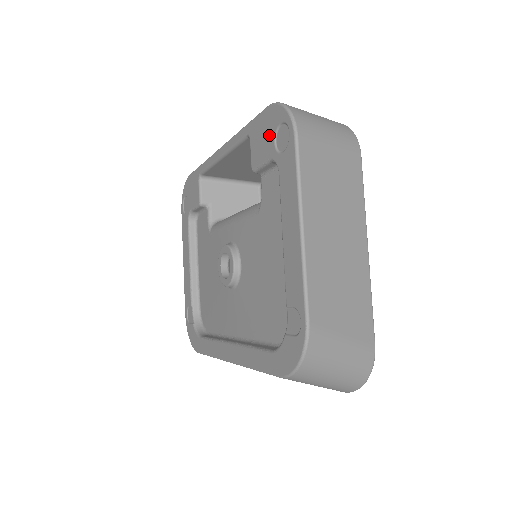
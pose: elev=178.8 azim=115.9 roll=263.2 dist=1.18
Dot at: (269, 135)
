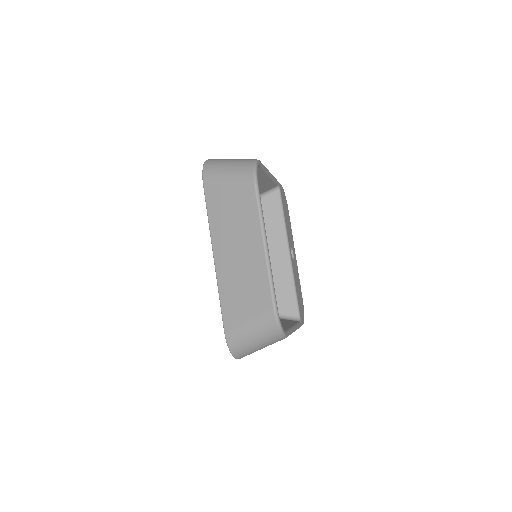
Dot at: occluded
